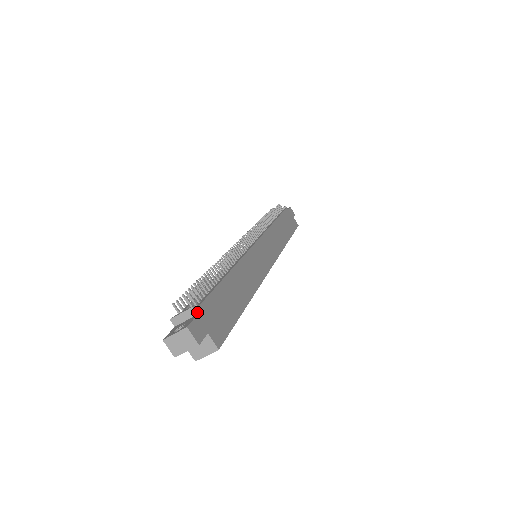
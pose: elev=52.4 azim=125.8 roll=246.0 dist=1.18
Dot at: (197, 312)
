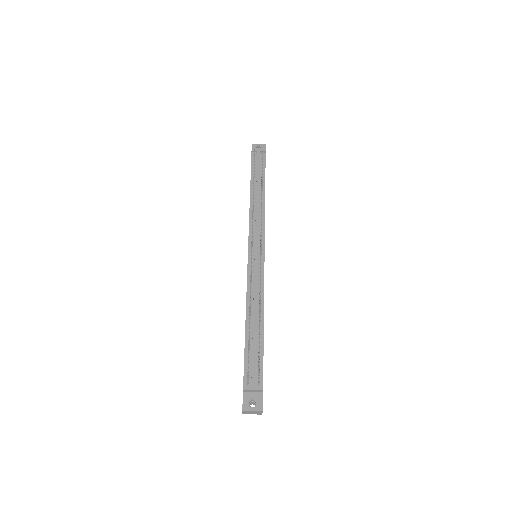
Dot at: occluded
